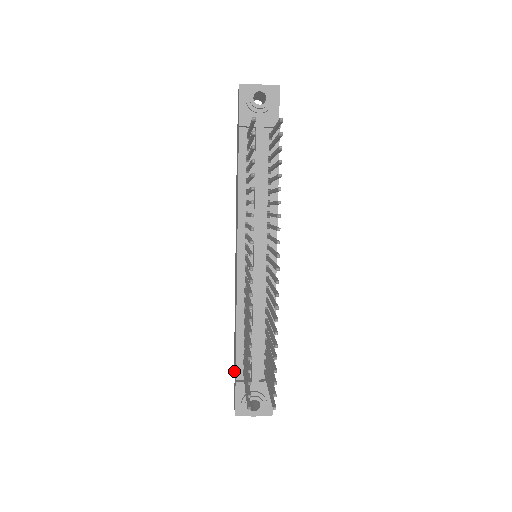
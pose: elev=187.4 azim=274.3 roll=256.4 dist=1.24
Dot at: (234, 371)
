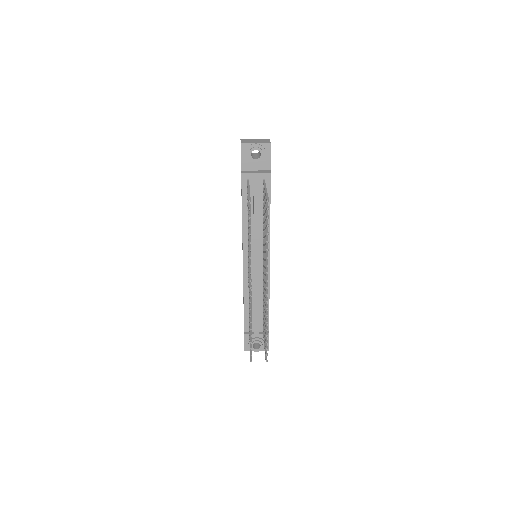
Dot at: occluded
